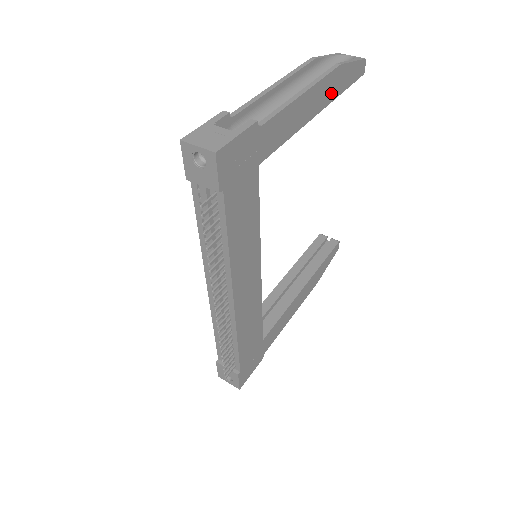
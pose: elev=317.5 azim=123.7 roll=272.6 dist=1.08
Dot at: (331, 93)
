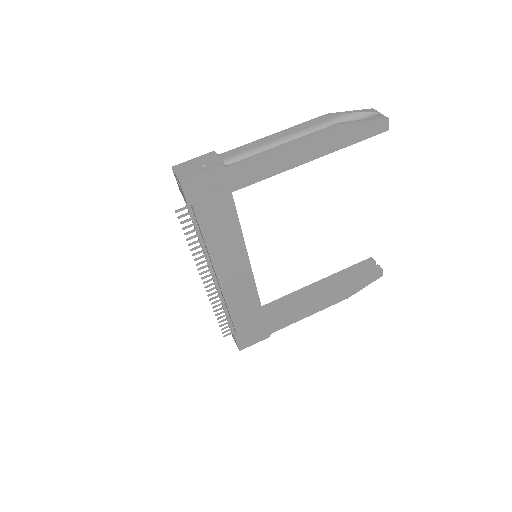
Dot at: (330, 146)
